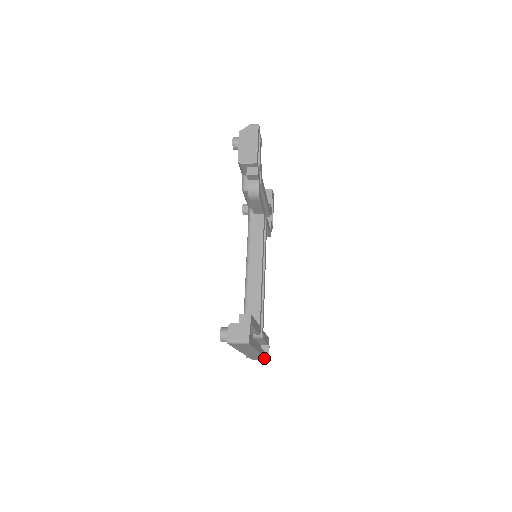
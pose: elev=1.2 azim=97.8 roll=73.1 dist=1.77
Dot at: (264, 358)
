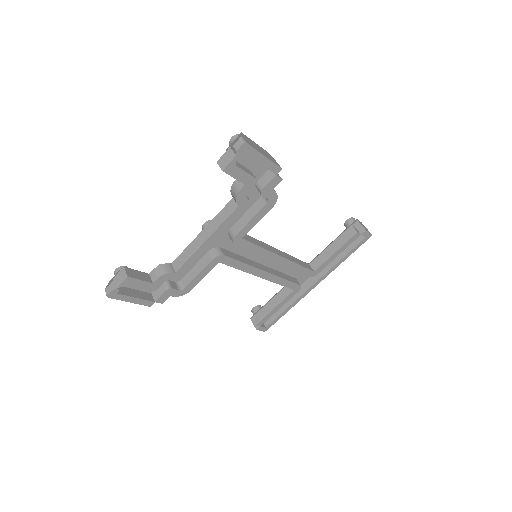
Dot at: (350, 253)
